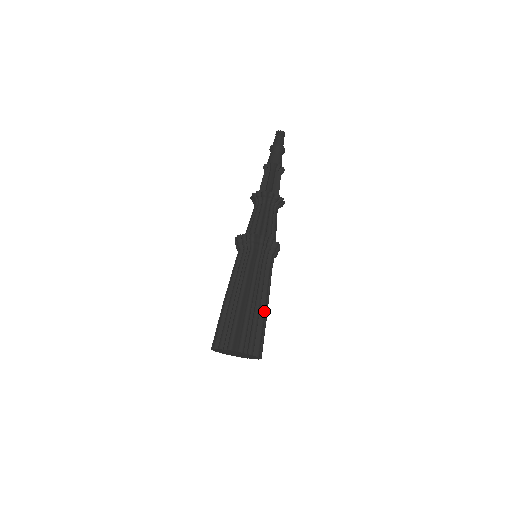
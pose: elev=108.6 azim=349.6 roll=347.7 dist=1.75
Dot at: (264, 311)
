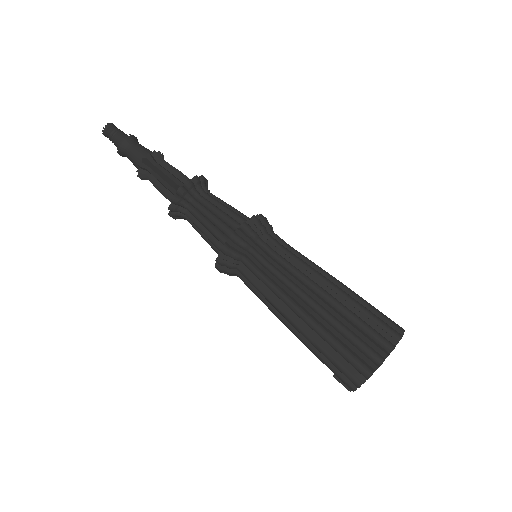
Dot at: occluded
